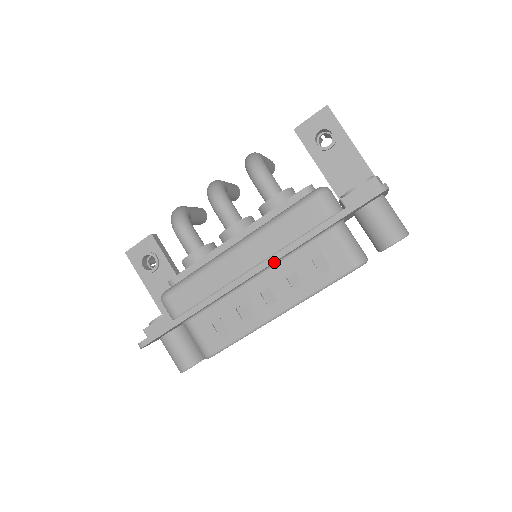
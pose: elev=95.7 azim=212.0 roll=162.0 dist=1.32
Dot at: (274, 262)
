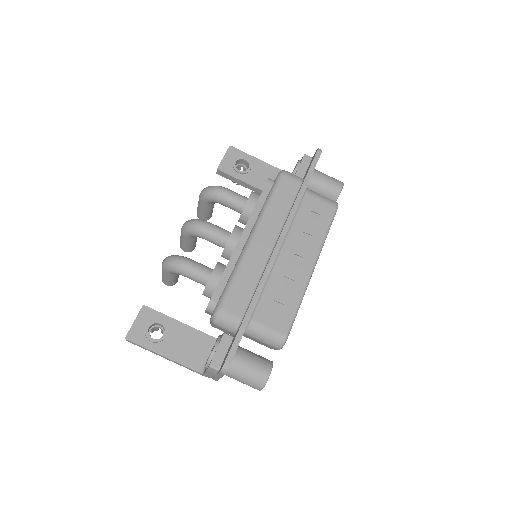
Dot at: (287, 230)
